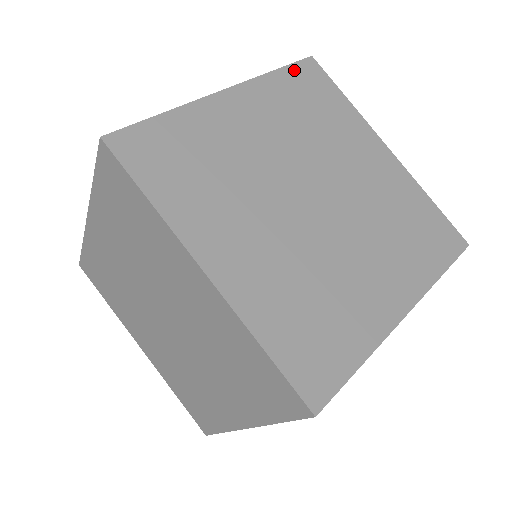
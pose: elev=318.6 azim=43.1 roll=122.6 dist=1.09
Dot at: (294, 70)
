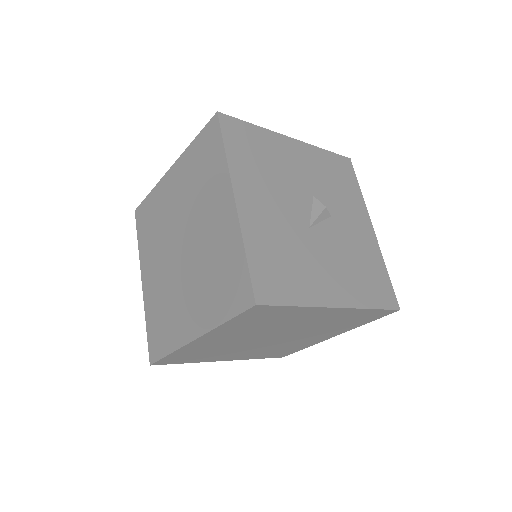
Dot at: occluded
